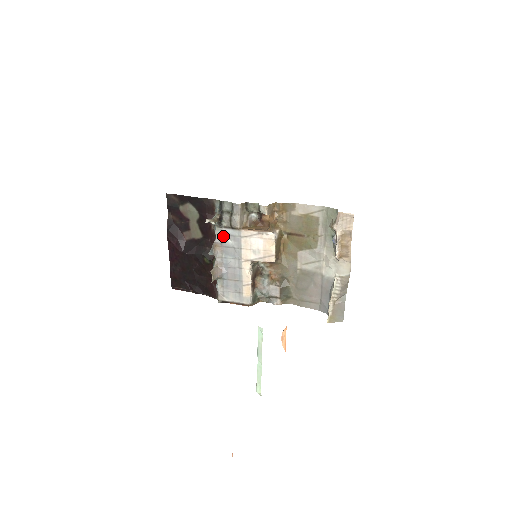
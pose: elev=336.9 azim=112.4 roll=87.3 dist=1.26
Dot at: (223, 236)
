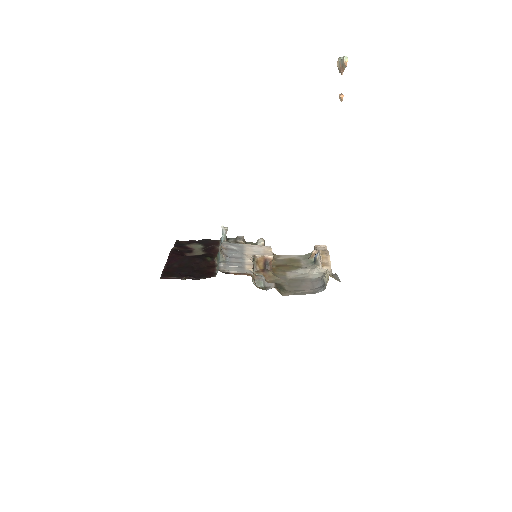
Dot at: (229, 245)
